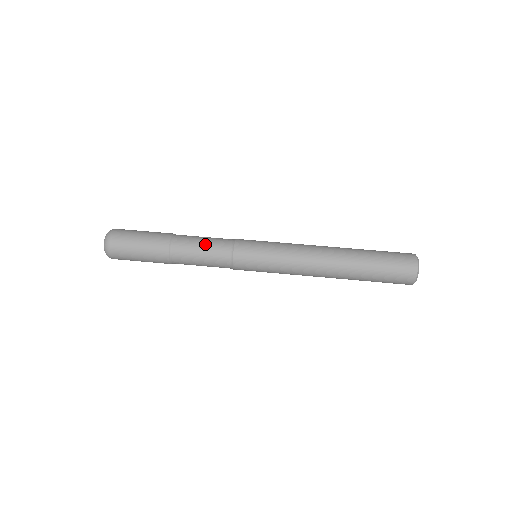
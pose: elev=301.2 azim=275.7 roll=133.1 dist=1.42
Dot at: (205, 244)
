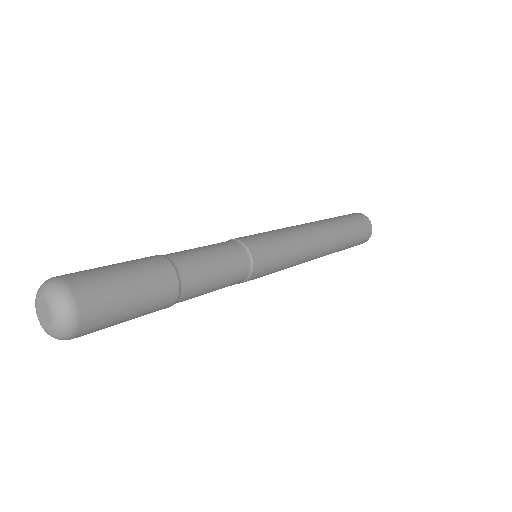
Dot at: (206, 247)
